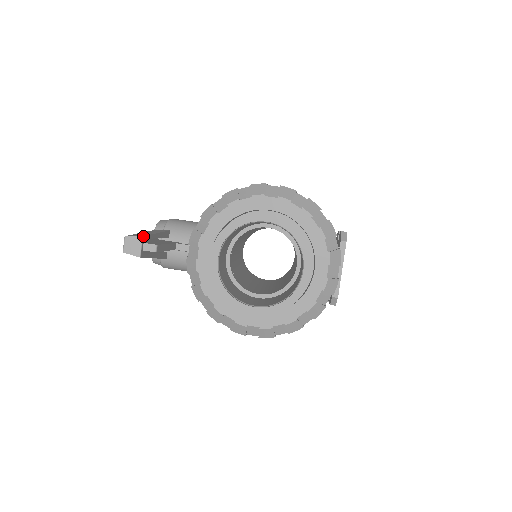
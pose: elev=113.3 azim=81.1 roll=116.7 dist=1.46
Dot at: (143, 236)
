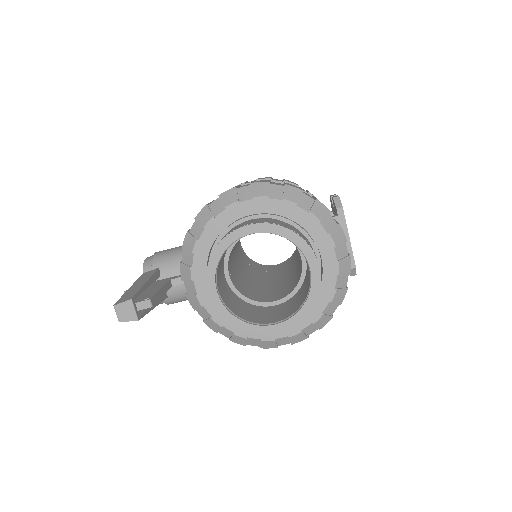
Dot at: (131, 298)
